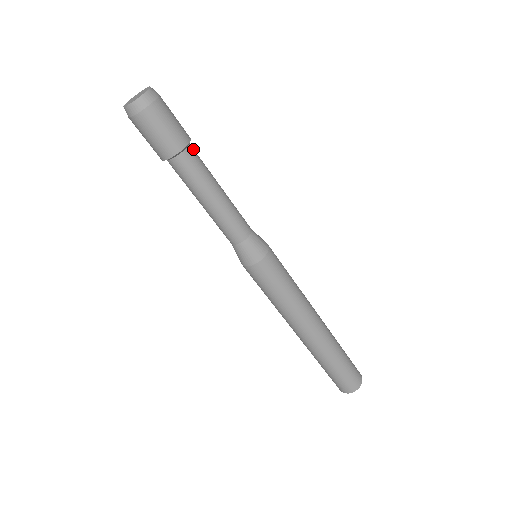
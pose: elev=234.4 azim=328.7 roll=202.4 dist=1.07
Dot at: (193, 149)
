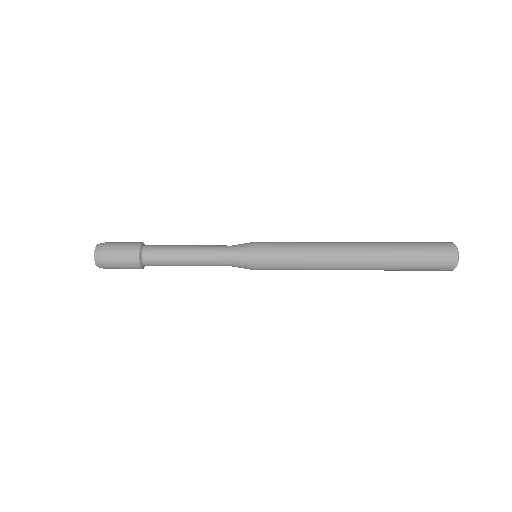
Dot at: (147, 252)
